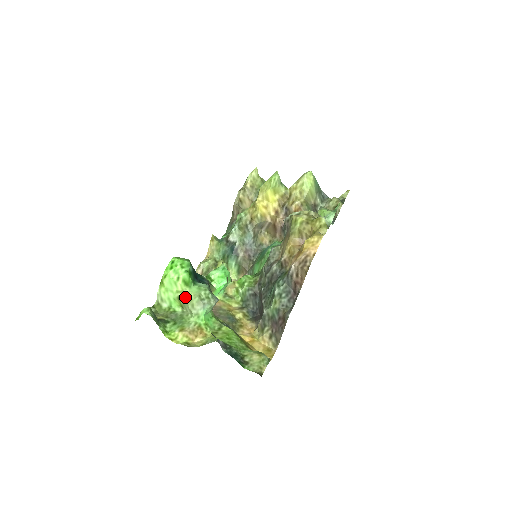
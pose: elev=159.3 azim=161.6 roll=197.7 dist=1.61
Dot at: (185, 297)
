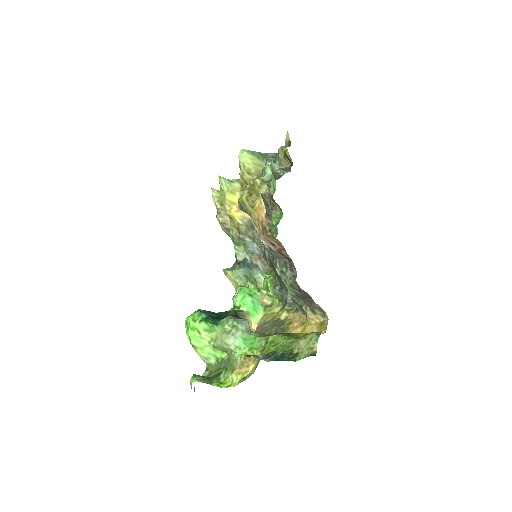
Dot at: (217, 342)
